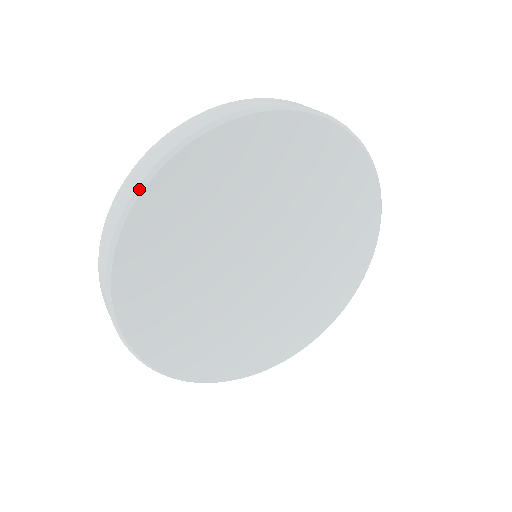
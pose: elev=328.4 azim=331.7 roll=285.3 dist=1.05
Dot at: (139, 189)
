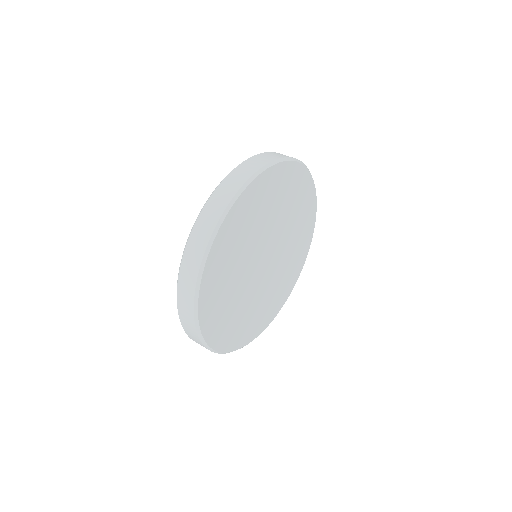
Dot at: (200, 272)
